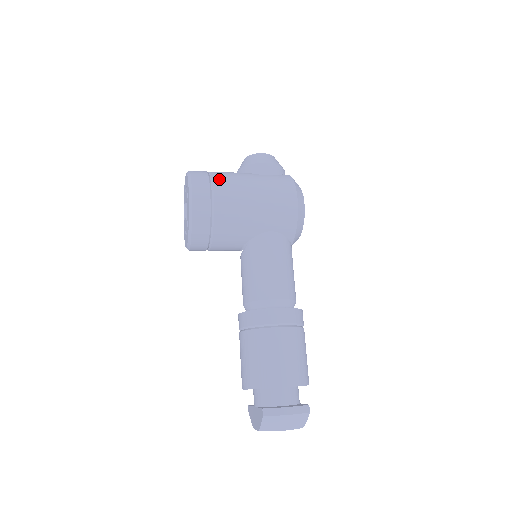
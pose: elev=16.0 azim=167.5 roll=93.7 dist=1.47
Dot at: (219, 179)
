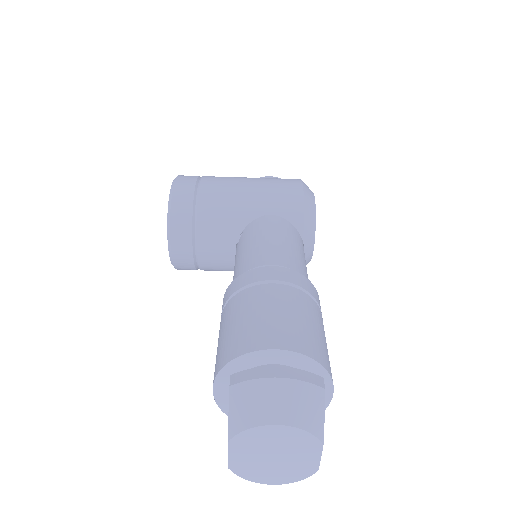
Dot at: occluded
